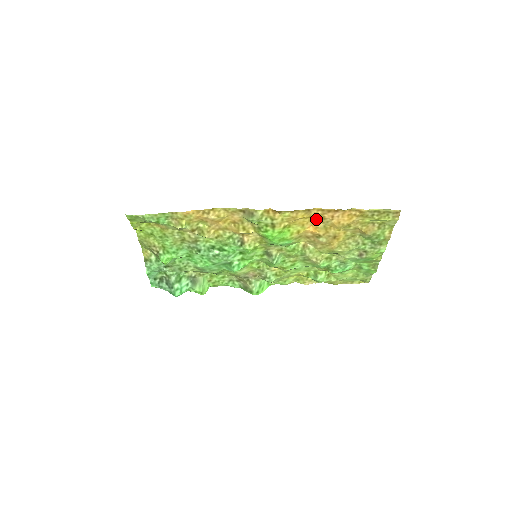
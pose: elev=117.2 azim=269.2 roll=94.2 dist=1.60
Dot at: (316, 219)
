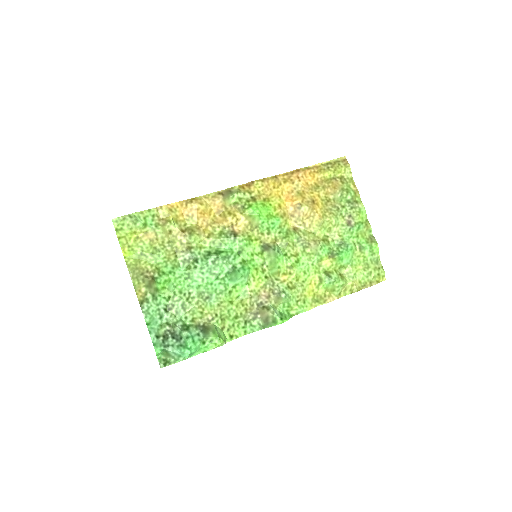
Dot at: (287, 186)
